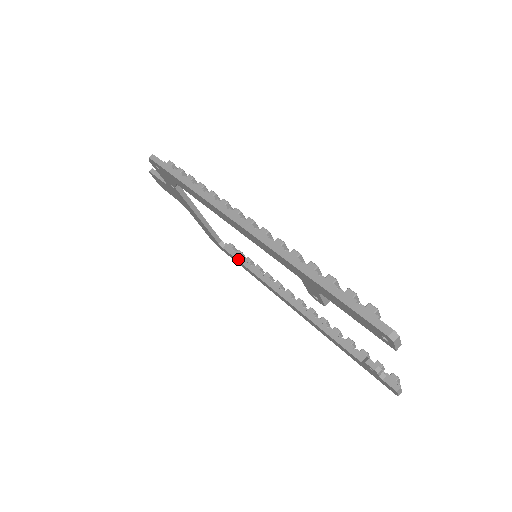
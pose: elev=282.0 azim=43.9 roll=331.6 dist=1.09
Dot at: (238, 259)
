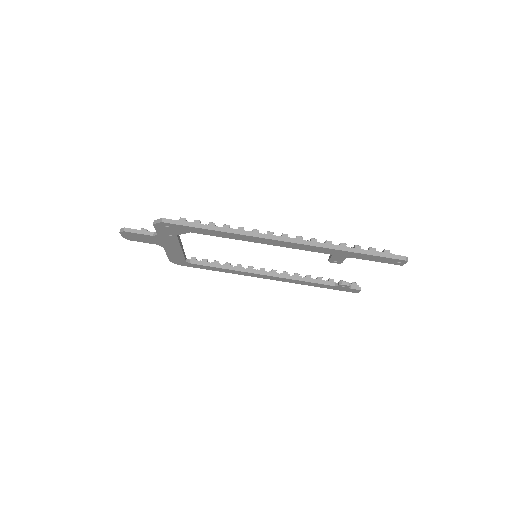
Dot at: (209, 265)
